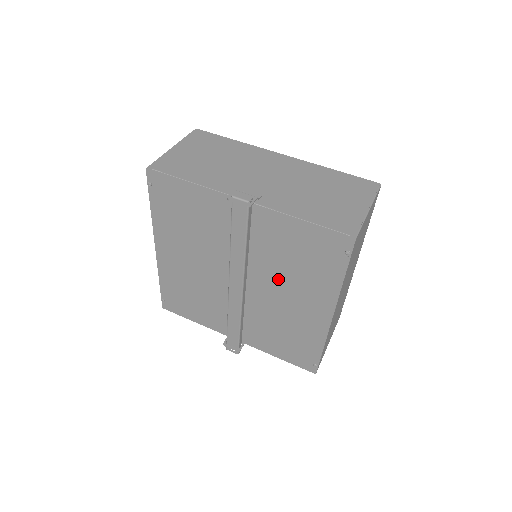
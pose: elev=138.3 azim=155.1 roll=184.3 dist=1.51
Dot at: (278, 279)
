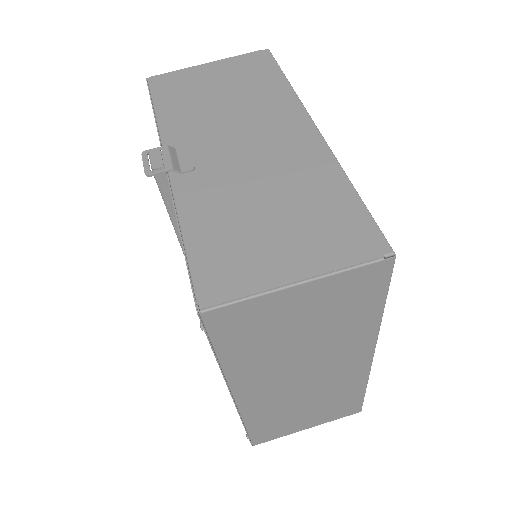
Dot at: occluded
